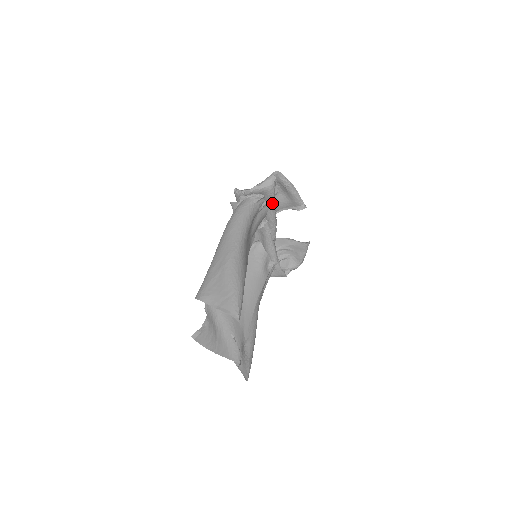
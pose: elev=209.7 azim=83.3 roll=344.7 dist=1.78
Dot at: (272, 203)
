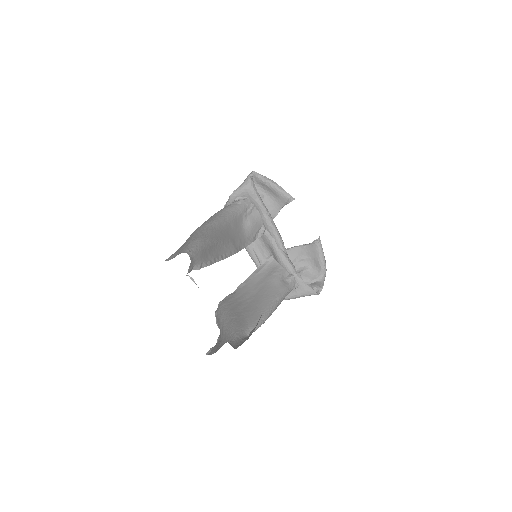
Dot at: (259, 204)
